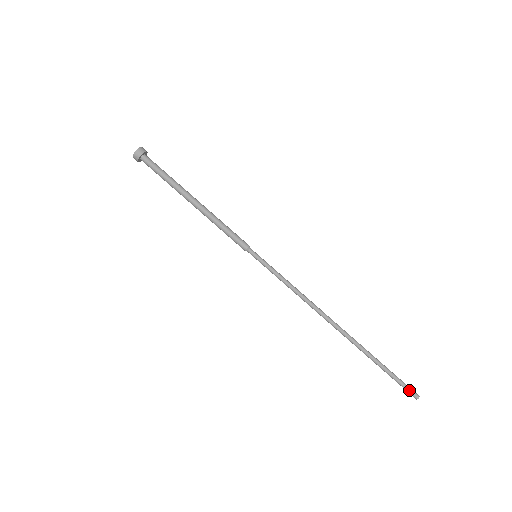
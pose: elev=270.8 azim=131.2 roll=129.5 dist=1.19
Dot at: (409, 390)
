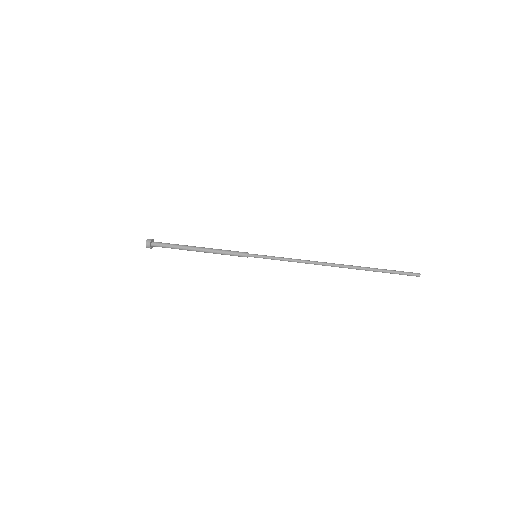
Dot at: (410, 274)
